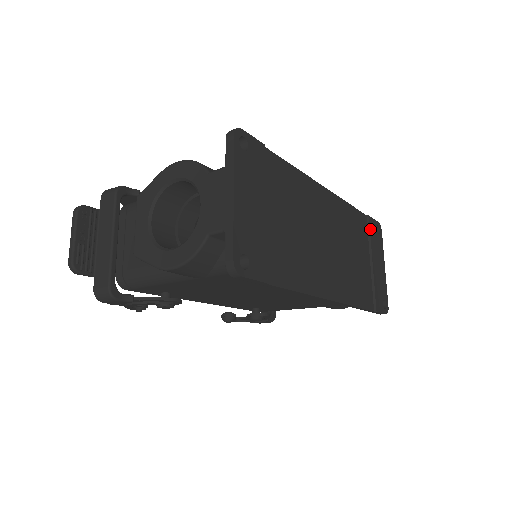
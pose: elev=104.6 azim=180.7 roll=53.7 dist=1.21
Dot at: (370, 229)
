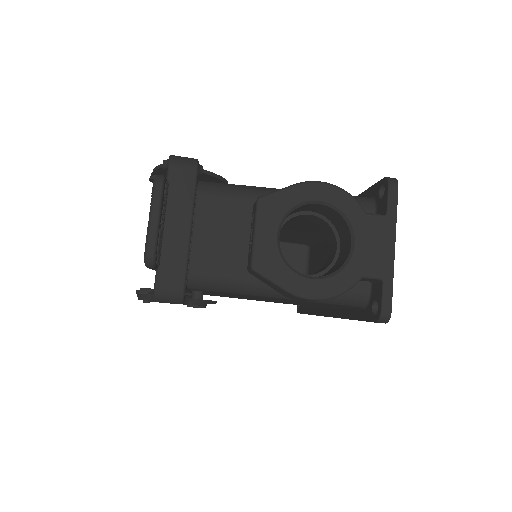
Dot at: occluded
